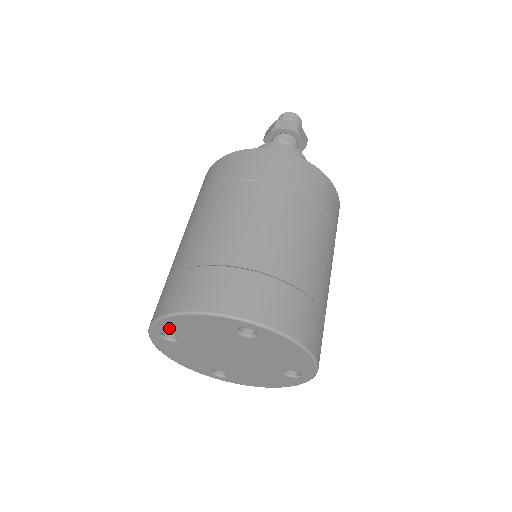
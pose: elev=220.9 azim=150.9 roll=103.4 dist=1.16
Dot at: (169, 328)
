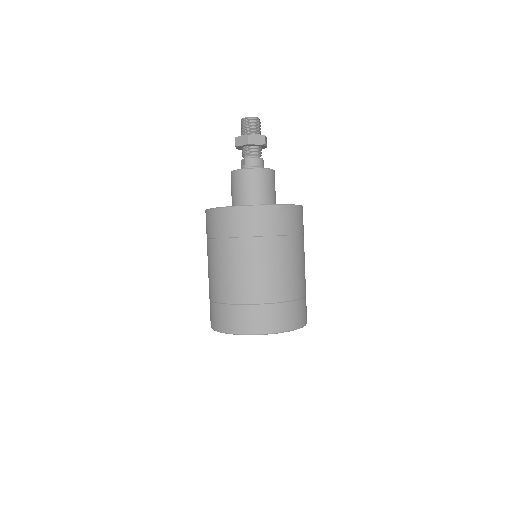
Dot at: occluded
